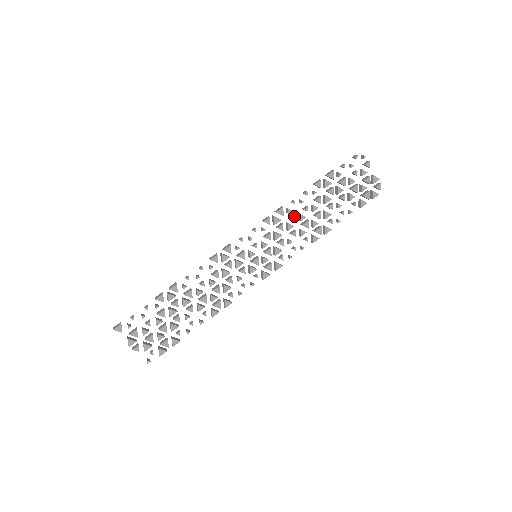
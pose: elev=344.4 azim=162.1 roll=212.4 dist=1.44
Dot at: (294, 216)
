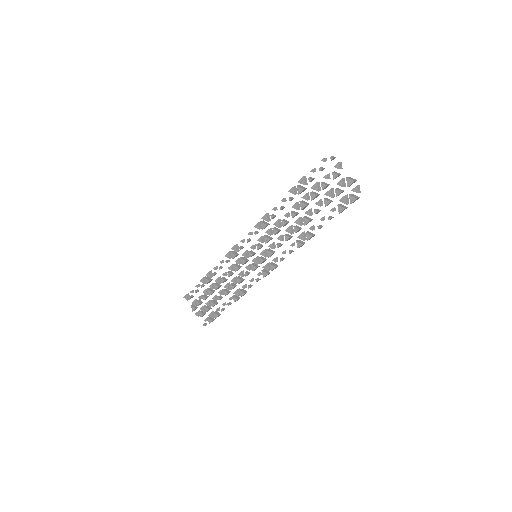
Dot at: (276, 222)
